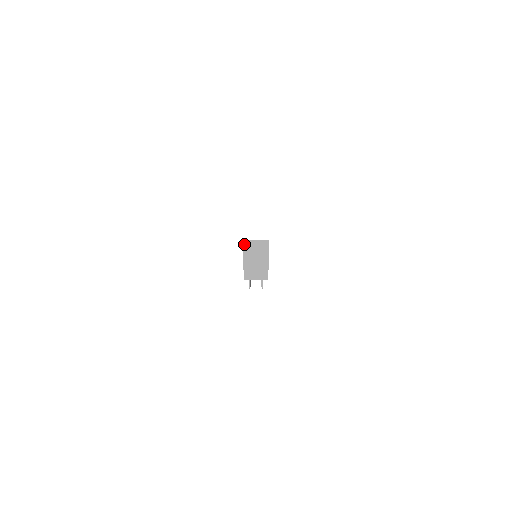
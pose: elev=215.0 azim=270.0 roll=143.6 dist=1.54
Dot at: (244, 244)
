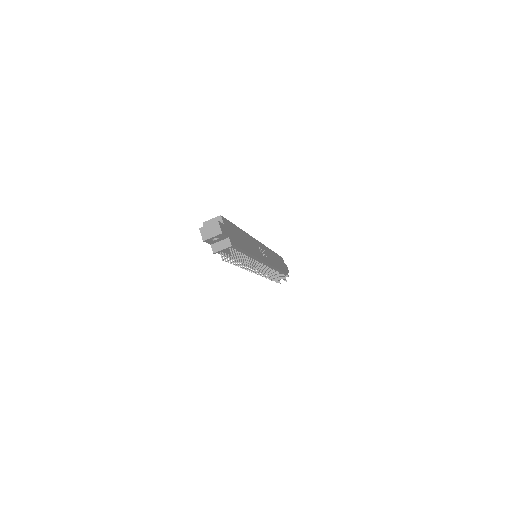
Dot at: occluded
